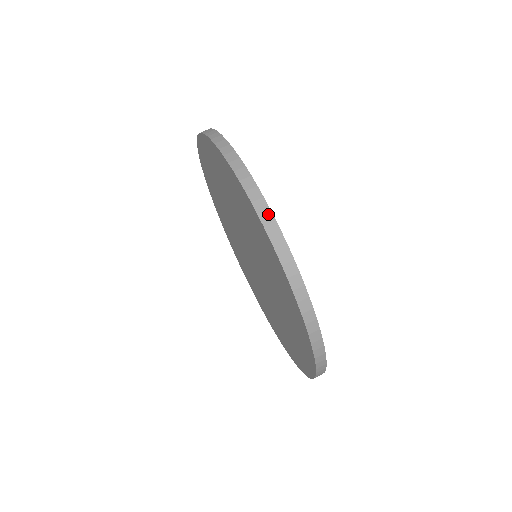
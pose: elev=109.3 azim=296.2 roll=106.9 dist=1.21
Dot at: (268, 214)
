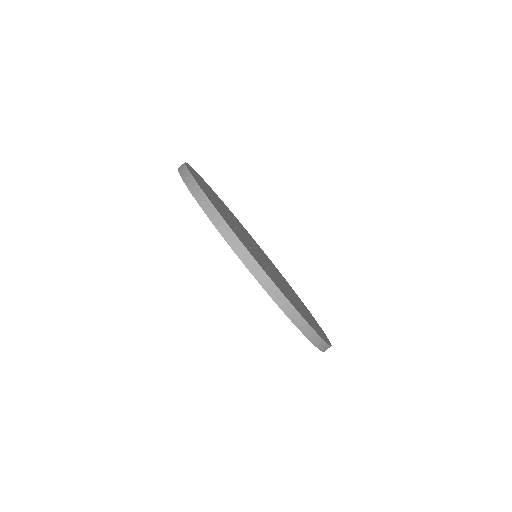
Dot at: (252, 261)
